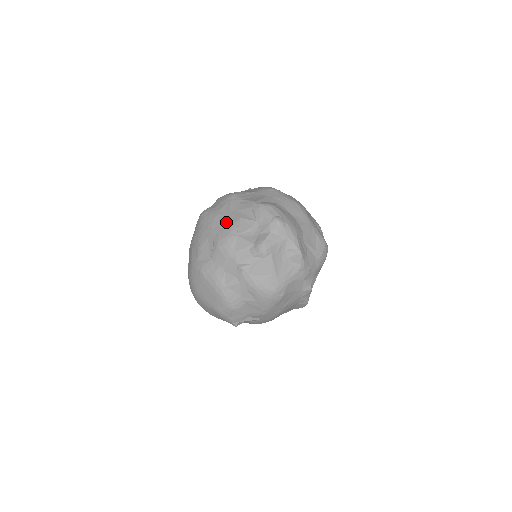
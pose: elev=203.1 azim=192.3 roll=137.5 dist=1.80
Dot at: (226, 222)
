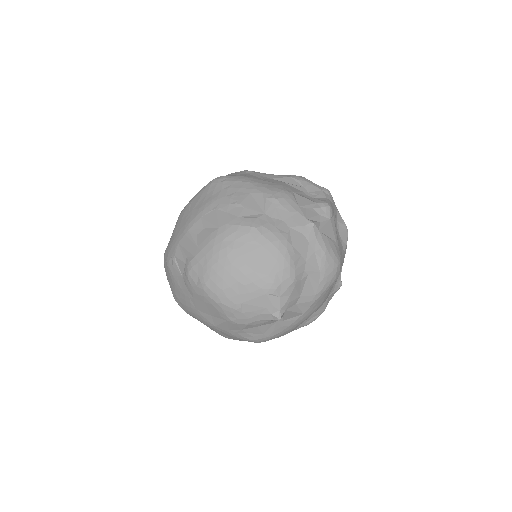
Dot at: (269, 182)
